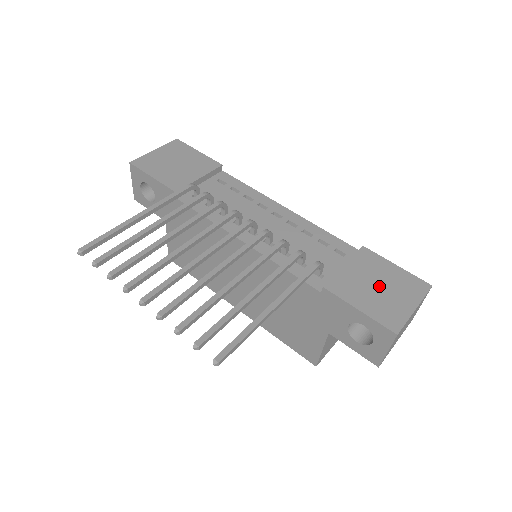
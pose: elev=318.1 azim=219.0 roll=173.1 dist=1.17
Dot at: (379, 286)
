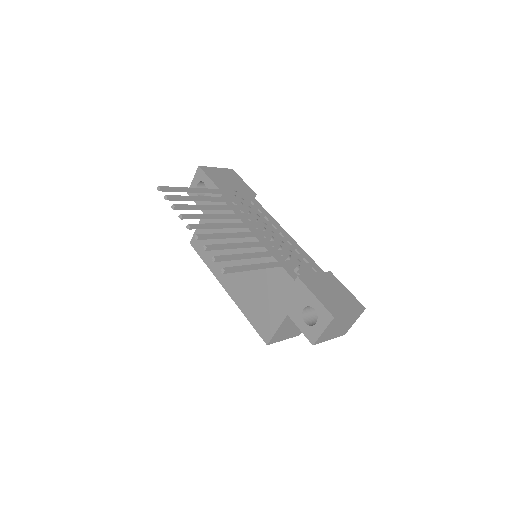
Dot at: (332, 292)
